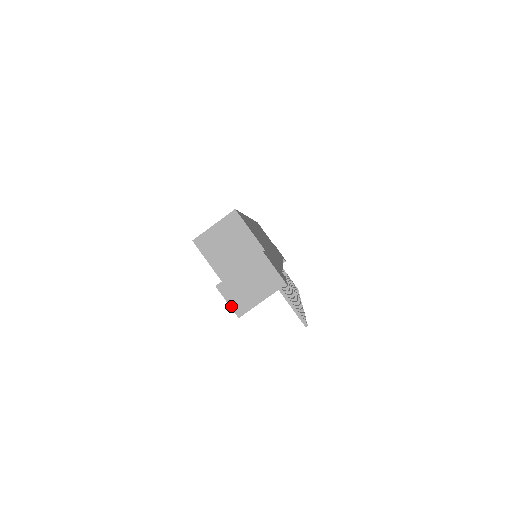
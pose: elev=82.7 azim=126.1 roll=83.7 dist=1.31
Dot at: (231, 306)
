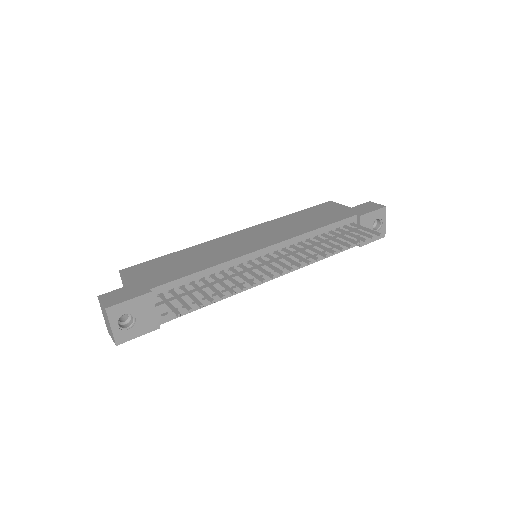
Dot at: (113, 340)
